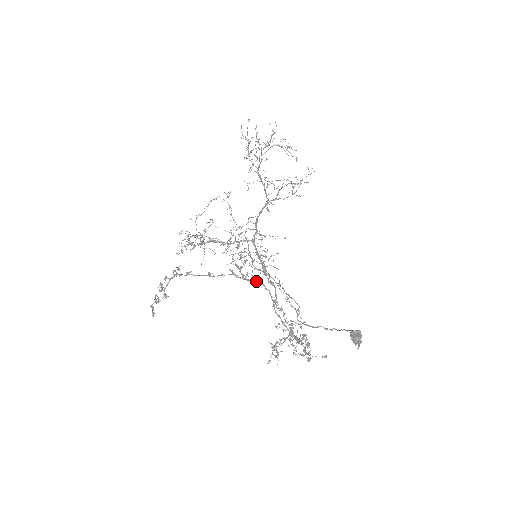
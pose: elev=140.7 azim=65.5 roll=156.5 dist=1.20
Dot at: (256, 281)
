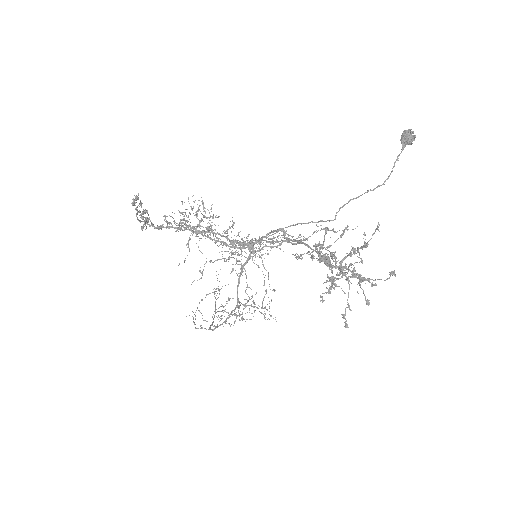
Dot at: (267, 246)
